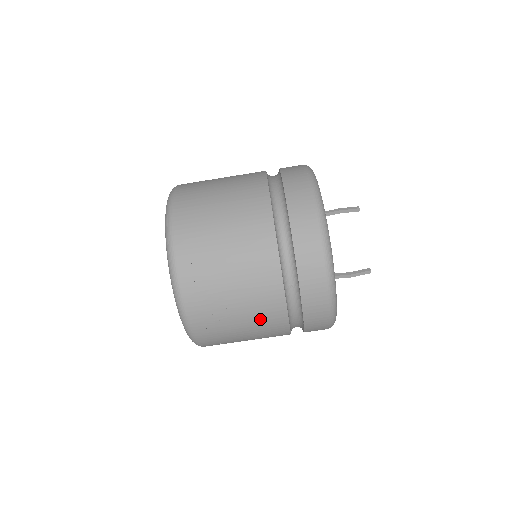
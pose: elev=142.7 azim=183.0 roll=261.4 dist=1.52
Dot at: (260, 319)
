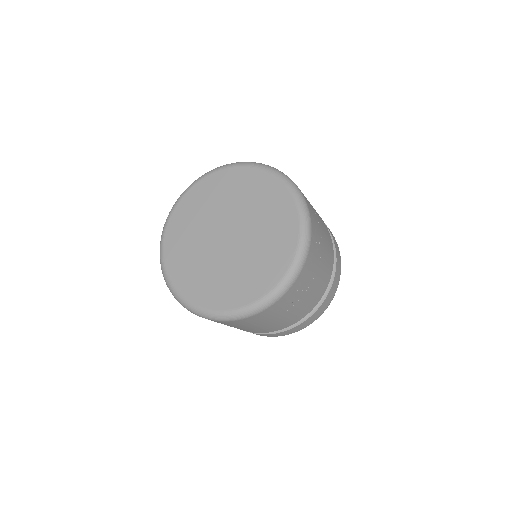
Dot at: (323, 278)
